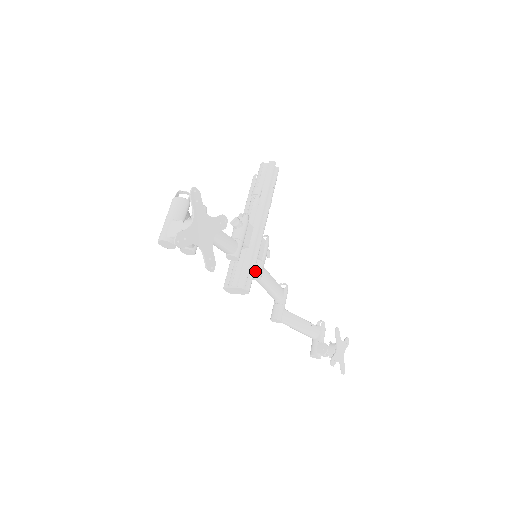
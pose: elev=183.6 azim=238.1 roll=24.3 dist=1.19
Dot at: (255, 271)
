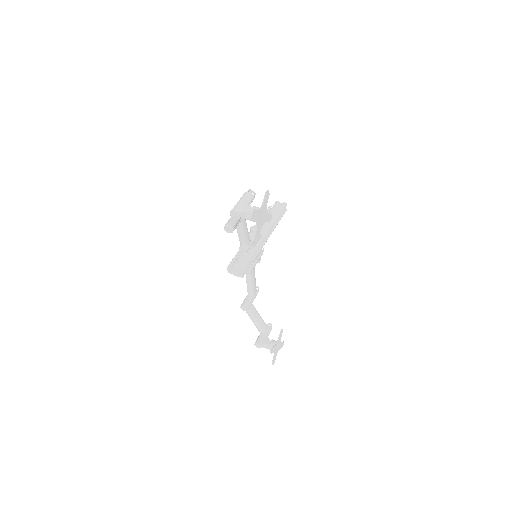
Dot at: occluded
